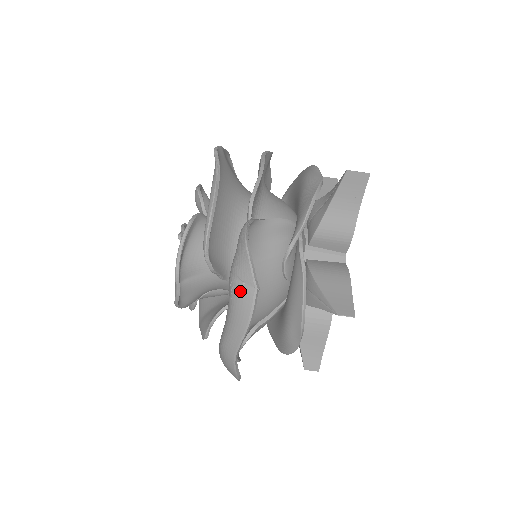
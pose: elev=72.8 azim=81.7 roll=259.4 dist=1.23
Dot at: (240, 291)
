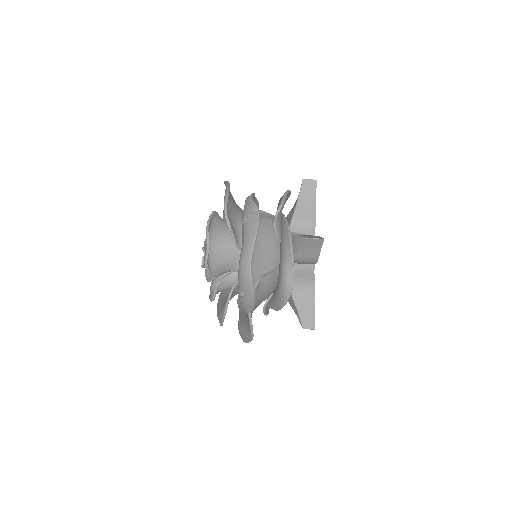
Dot at: (249, 217)
